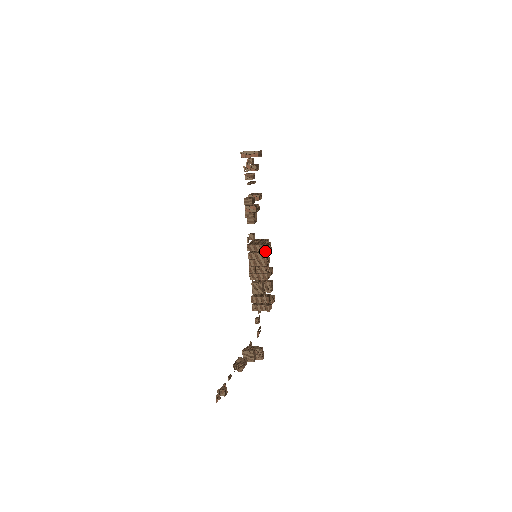
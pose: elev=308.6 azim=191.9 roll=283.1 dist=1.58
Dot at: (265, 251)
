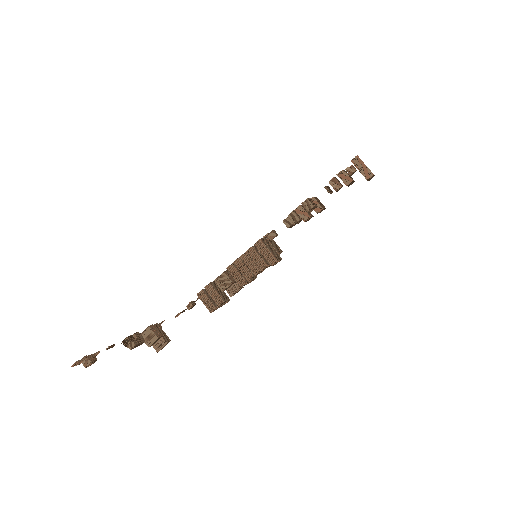
Dot at: occluded
